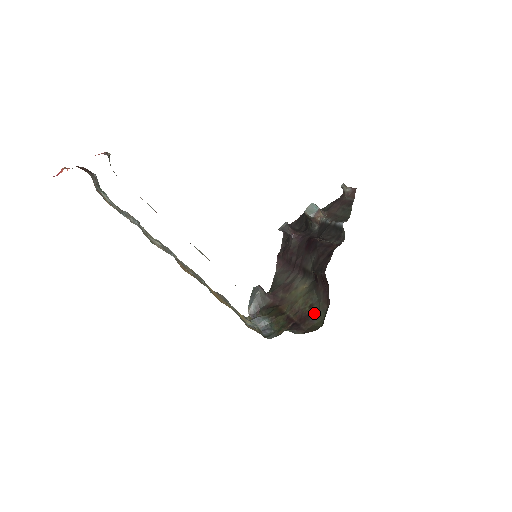
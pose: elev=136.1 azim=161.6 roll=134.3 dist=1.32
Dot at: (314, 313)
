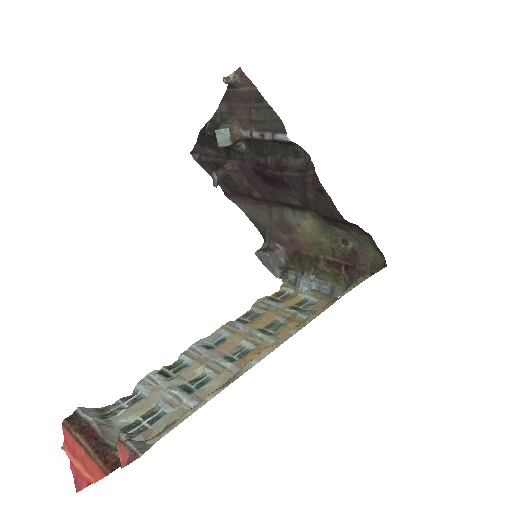
Dot at: (358, 248)
